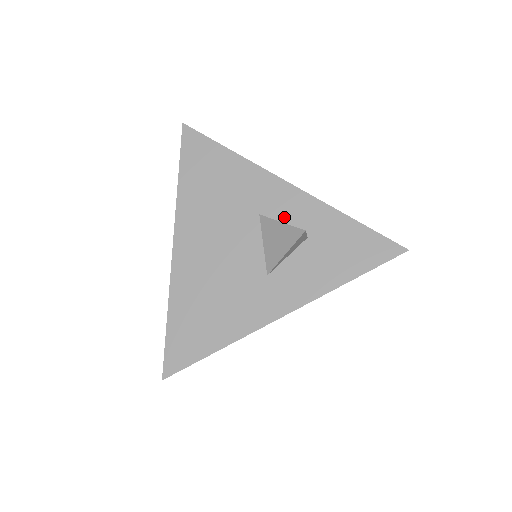
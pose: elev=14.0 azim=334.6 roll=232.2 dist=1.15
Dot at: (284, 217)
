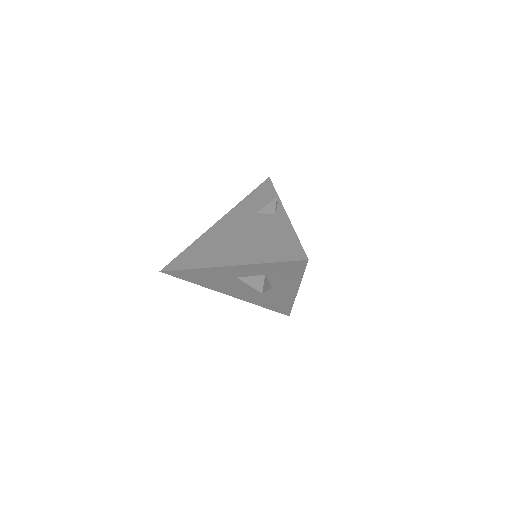
Dot at: (246, 274)
